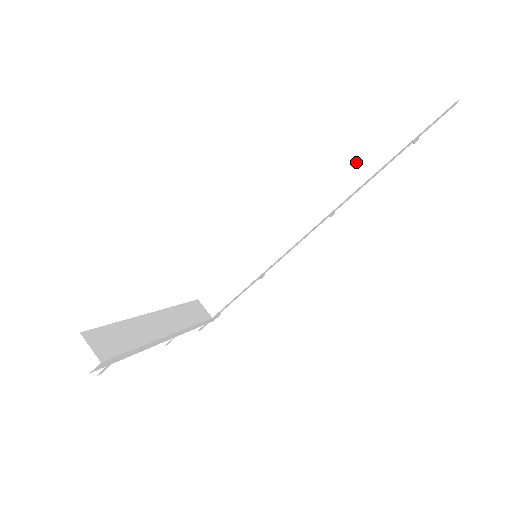
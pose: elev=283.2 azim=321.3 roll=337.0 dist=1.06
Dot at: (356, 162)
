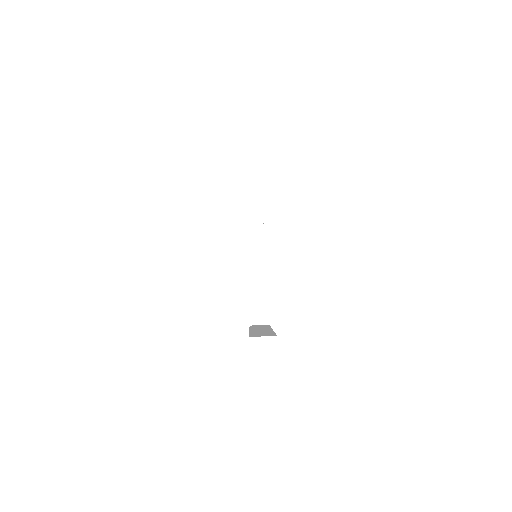
Dot at: (245, 165)
